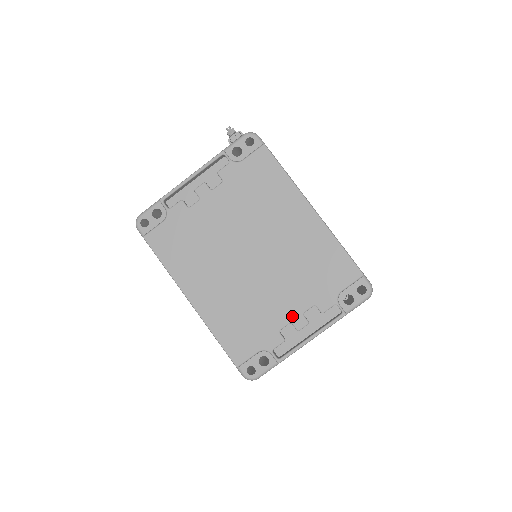
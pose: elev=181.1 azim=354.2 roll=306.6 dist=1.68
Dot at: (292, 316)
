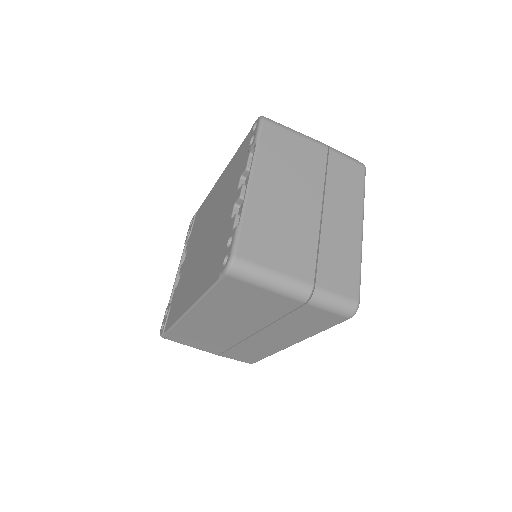
Dot at: (233, 202)
